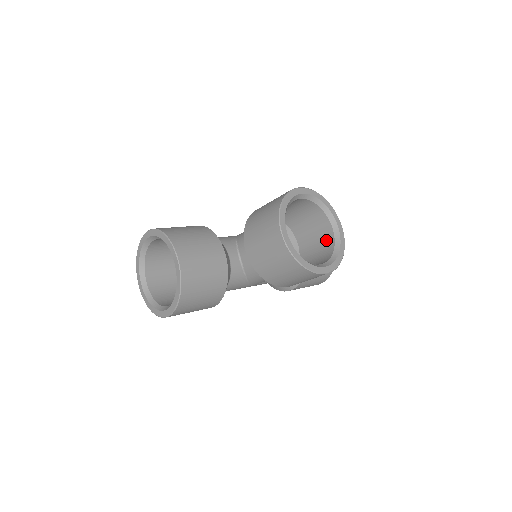
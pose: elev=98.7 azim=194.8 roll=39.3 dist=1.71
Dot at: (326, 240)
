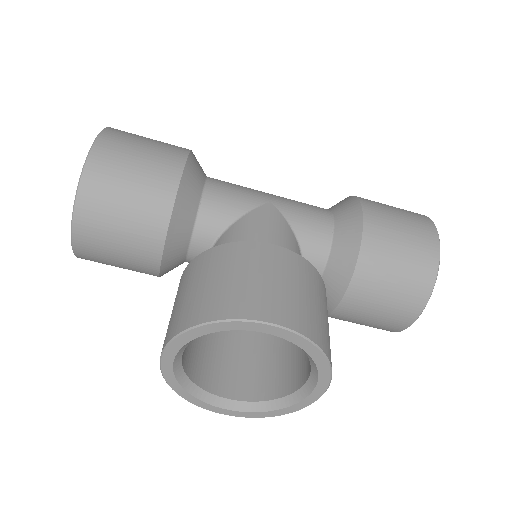
Dot at: (299, 370)
